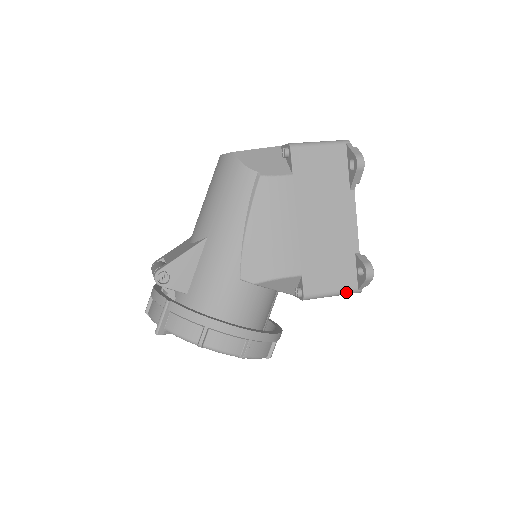
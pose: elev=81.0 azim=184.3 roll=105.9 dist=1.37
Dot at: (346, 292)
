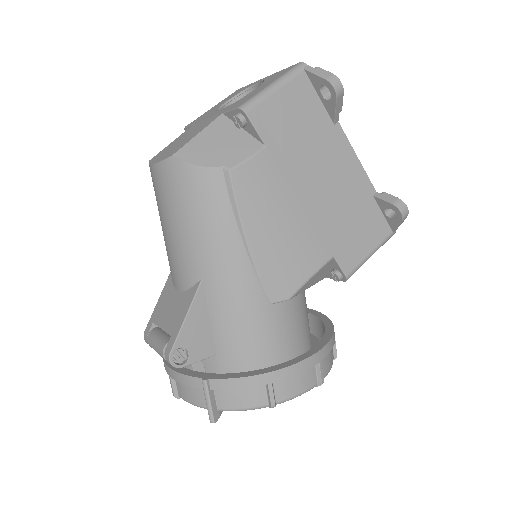
Dot at: (383, 243)
